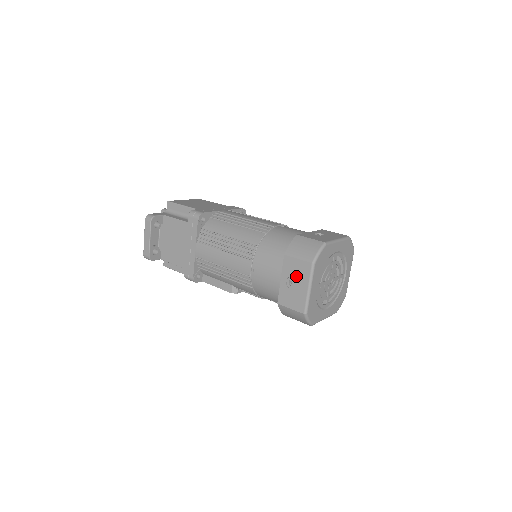
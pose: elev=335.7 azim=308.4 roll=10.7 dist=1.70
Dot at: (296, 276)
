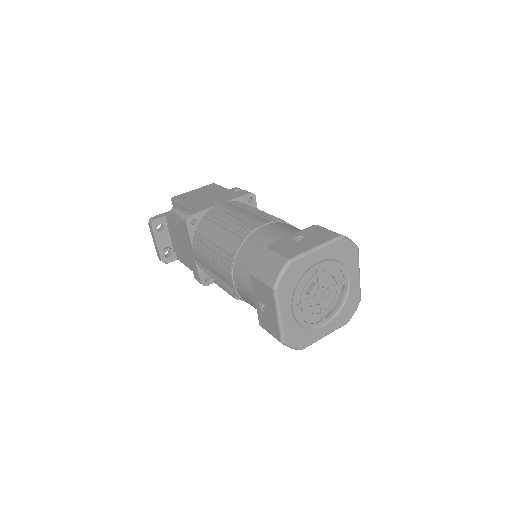
Dot at: (265, 300)
